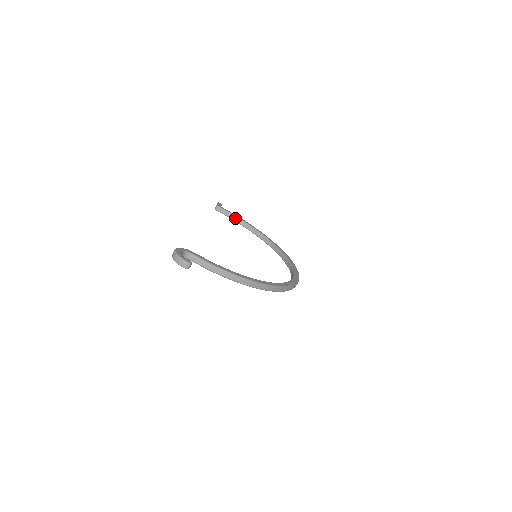
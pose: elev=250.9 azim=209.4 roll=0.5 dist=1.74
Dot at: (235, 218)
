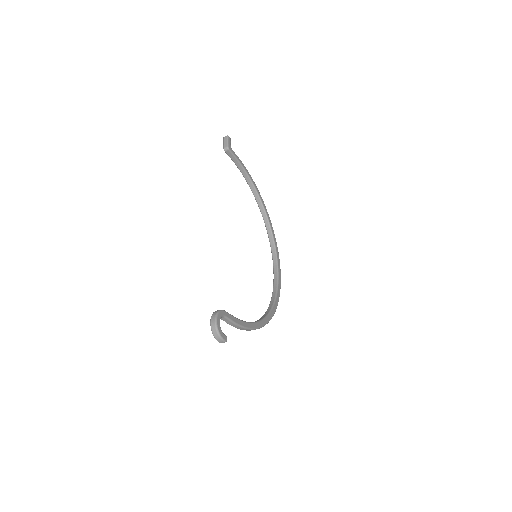
Dot at: (239, 166)
